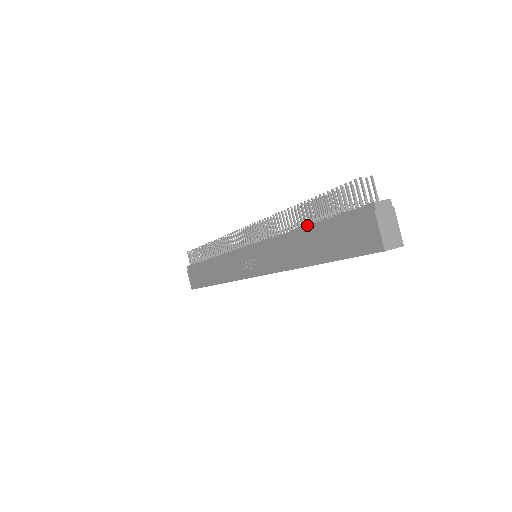
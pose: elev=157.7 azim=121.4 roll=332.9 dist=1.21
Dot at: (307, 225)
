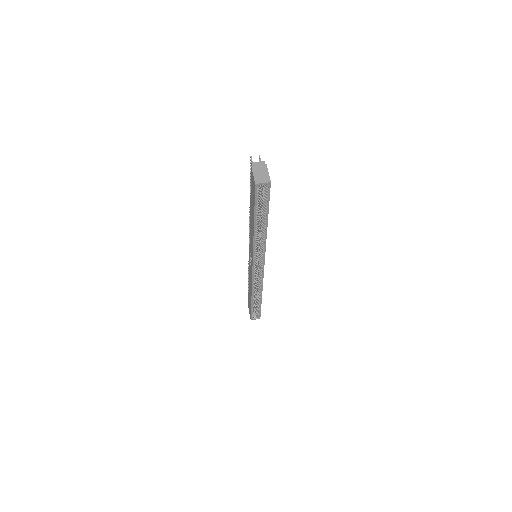
Dot at: occluded
